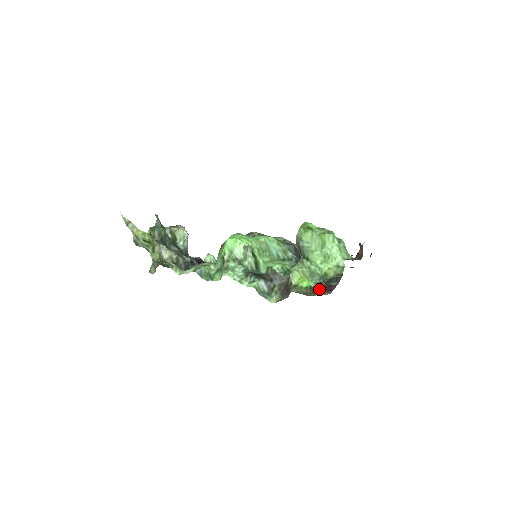
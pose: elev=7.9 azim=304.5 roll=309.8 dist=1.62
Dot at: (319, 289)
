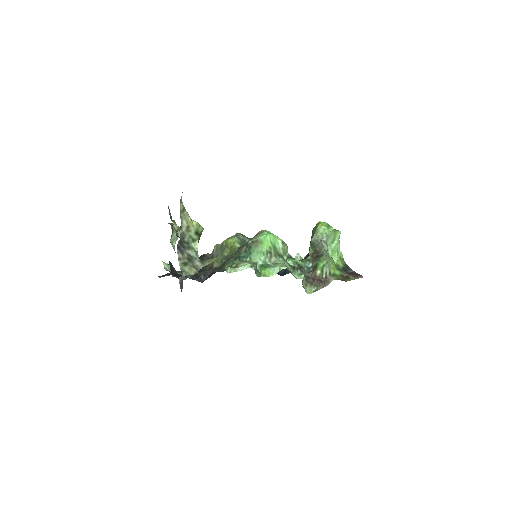
Dot at: (348, 275)
